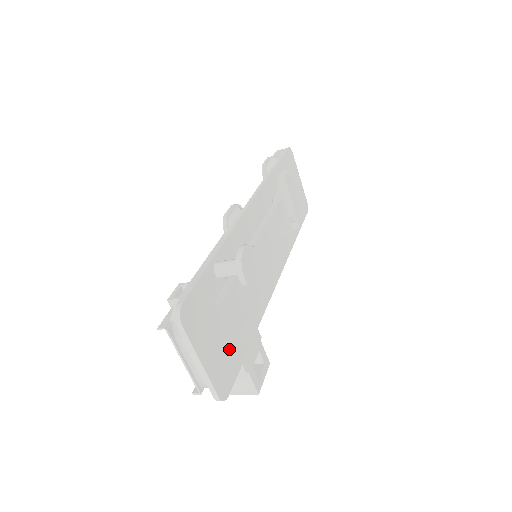
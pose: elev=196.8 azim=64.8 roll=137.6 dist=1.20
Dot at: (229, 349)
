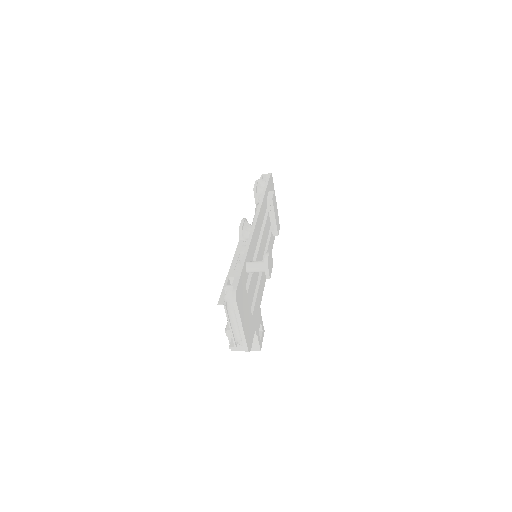
Dot at: (251, 319)
